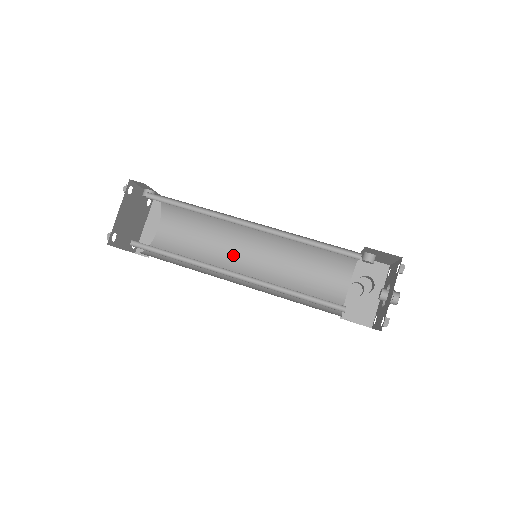
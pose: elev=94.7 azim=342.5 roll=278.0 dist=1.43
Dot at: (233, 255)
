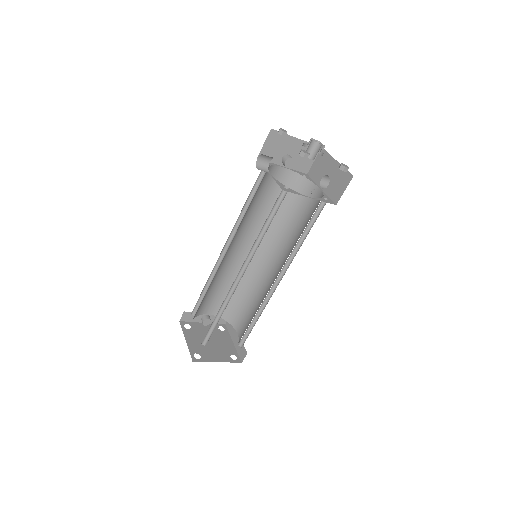
Dot at: (269, 281)
